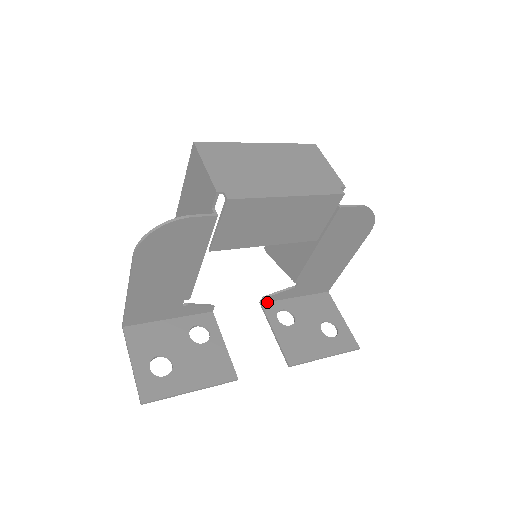
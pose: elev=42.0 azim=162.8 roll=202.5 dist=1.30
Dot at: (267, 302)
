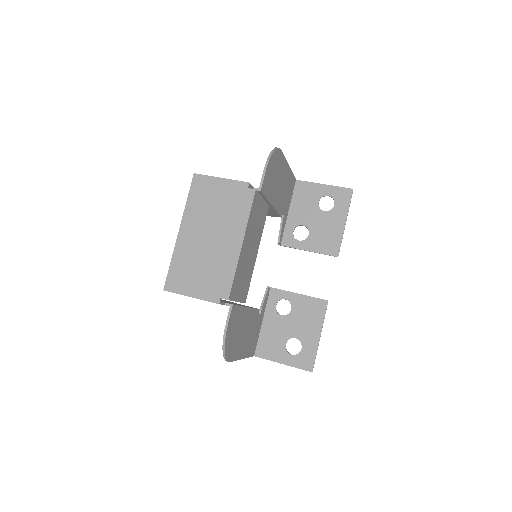
Dot at: (282, 240)
